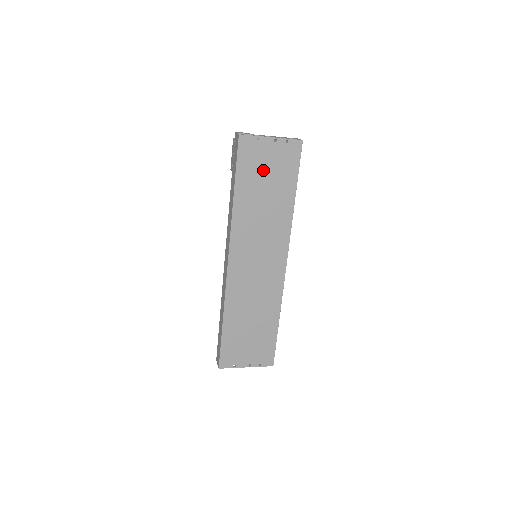
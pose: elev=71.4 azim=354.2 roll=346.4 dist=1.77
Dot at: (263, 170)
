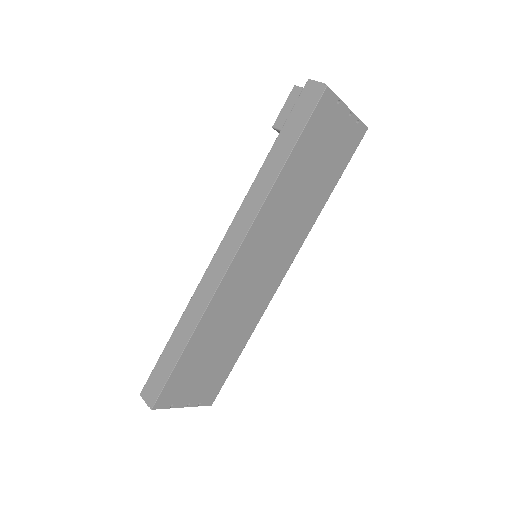
Dot at: (323, 146)
